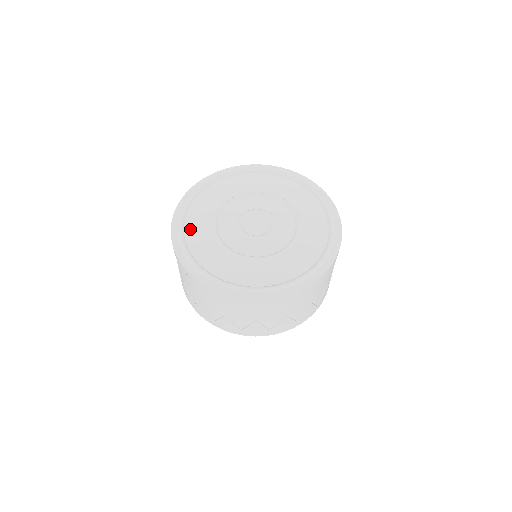
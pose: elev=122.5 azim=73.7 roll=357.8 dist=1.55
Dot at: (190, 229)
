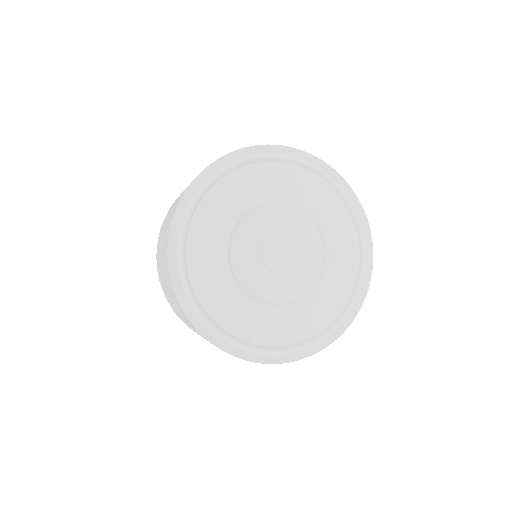
Dot at: (224, 320)
